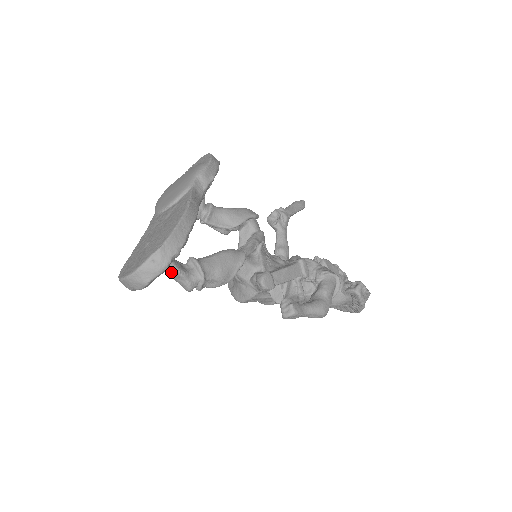
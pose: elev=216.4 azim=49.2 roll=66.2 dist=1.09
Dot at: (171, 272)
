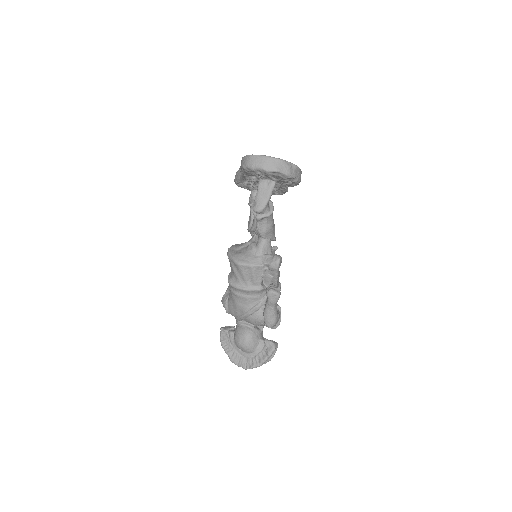
Dot at: (265, 189)
